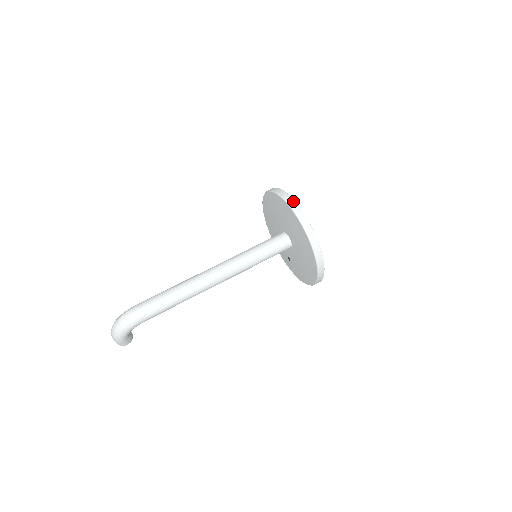
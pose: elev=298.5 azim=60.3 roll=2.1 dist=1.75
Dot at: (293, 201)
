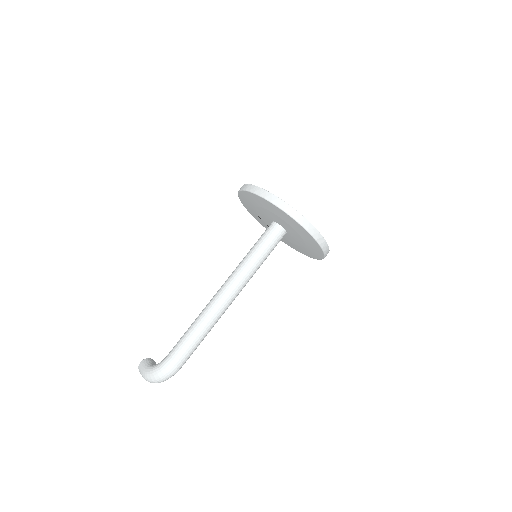
Dot at: (309, 224)
